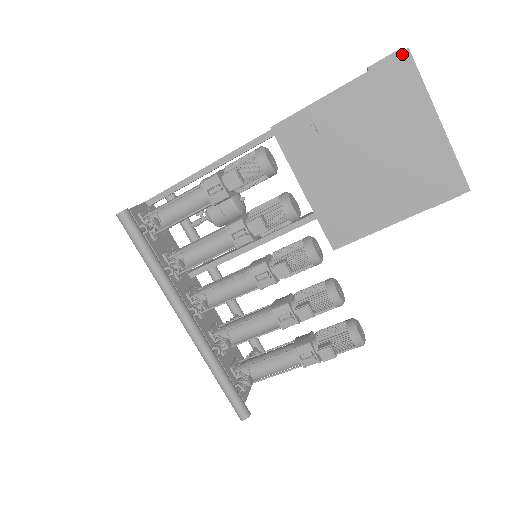
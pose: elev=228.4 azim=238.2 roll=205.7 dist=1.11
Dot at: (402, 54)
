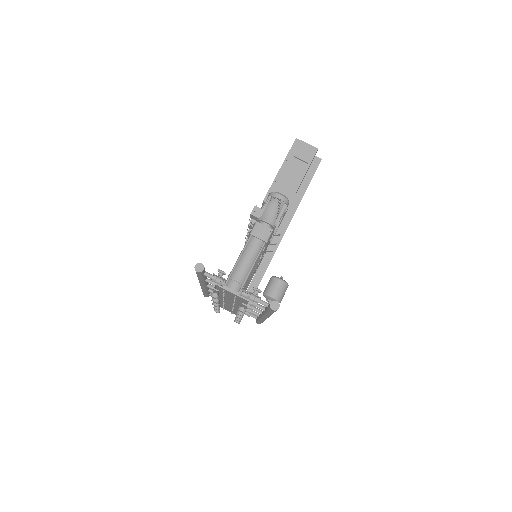
Dot at: occluded
